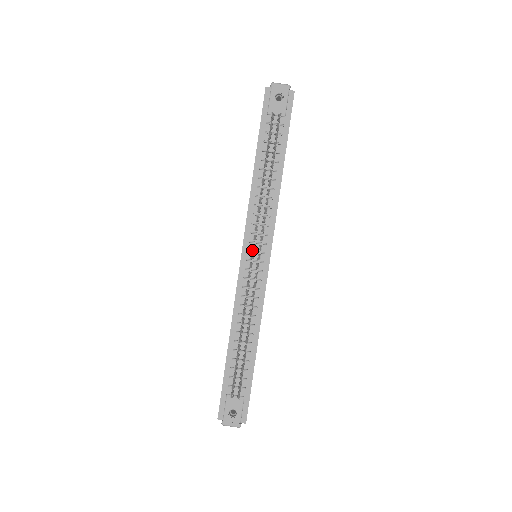
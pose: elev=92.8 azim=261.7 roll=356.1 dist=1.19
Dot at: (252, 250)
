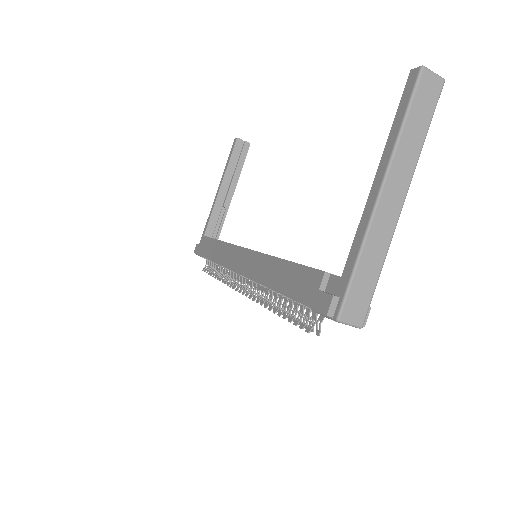
Dot at: occluded
